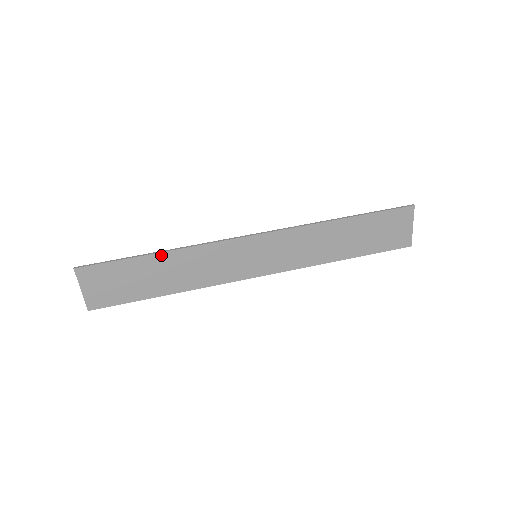
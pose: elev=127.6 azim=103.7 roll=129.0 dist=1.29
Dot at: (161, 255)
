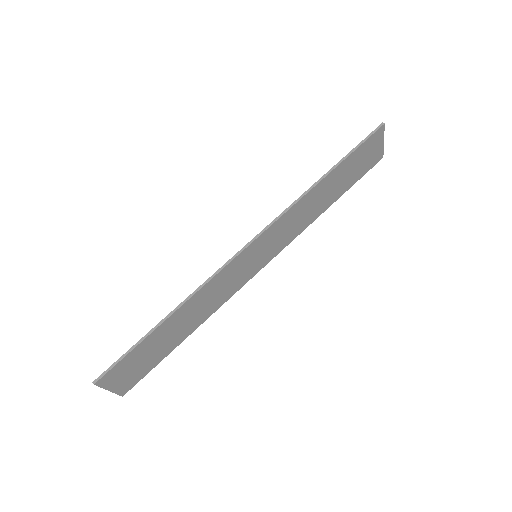
Dot at: (172, 317)
